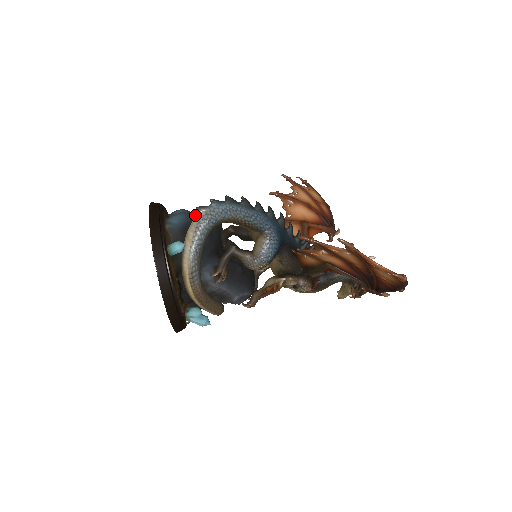
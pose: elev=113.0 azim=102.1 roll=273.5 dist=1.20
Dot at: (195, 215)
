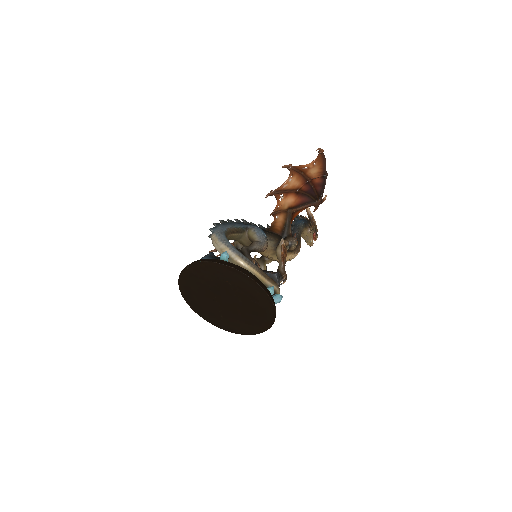
Dot at: (209, 254)
